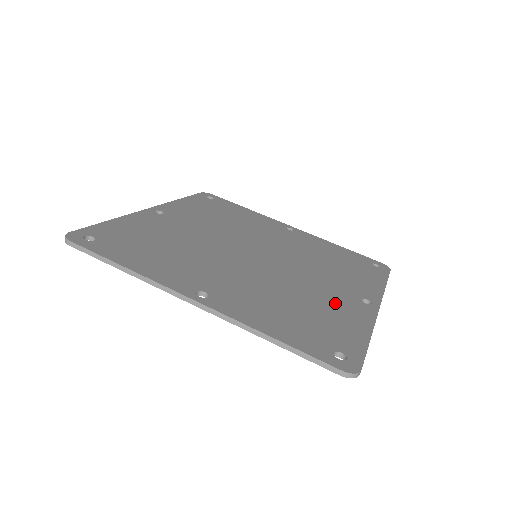
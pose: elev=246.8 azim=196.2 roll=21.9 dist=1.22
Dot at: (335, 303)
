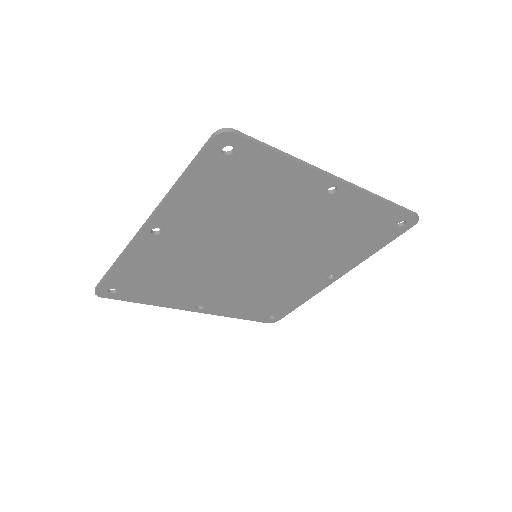
Dot at: occluded
